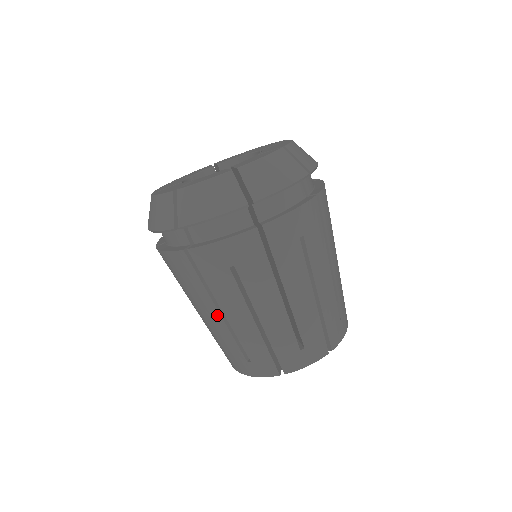
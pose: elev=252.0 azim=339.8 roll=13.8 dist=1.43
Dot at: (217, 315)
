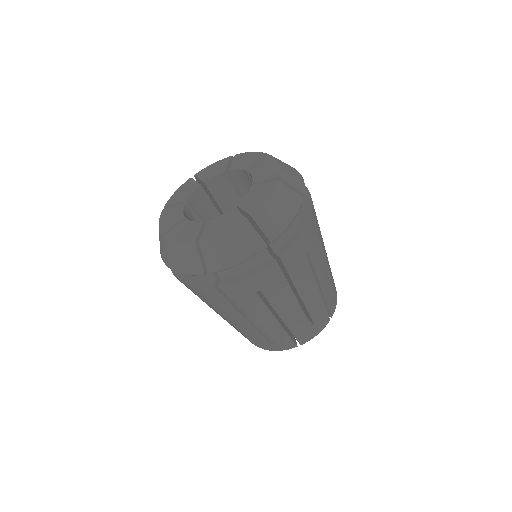
Dot at: (244, 321)
